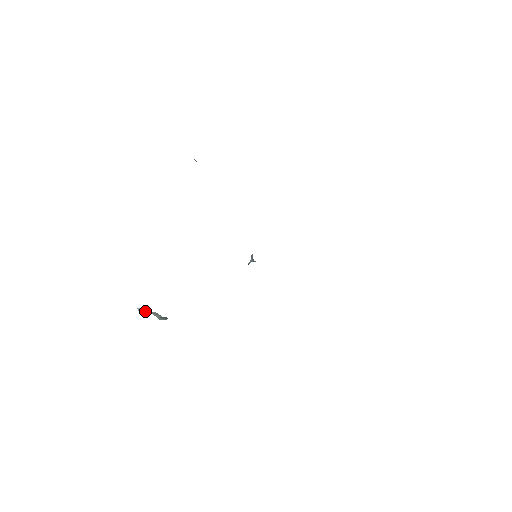
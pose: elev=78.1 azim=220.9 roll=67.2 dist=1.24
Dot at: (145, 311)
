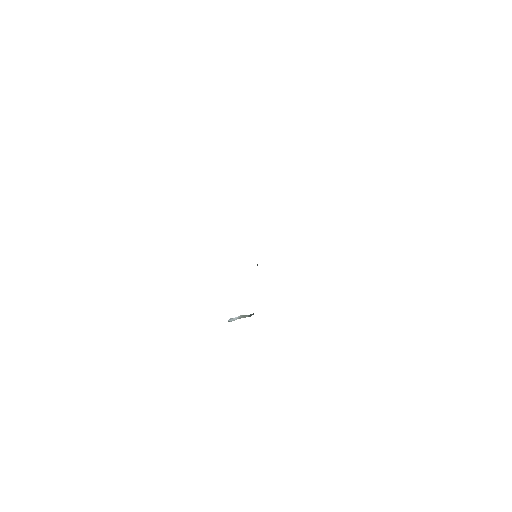
Dot at: (234, 320)
